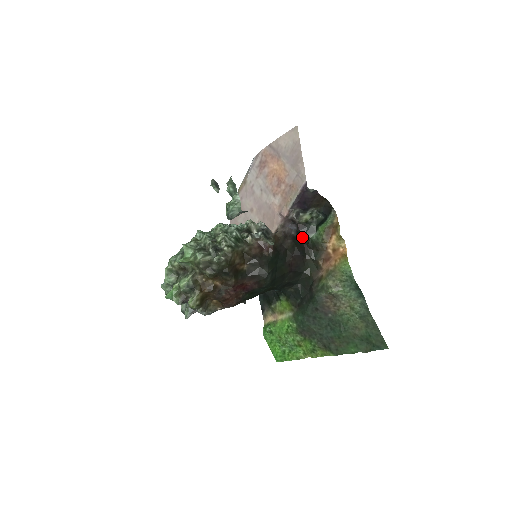
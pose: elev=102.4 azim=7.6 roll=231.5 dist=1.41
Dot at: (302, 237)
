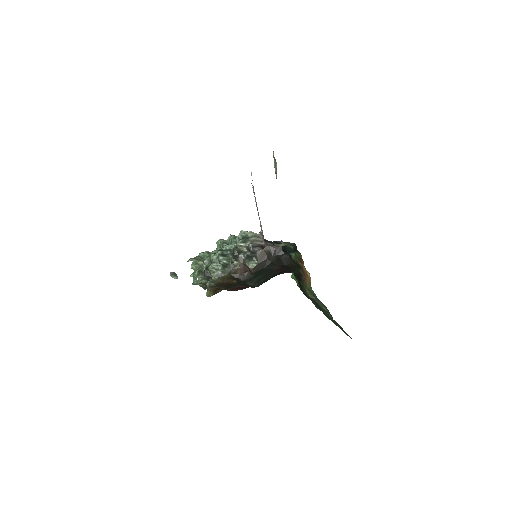
Dot at: (286, 252)
